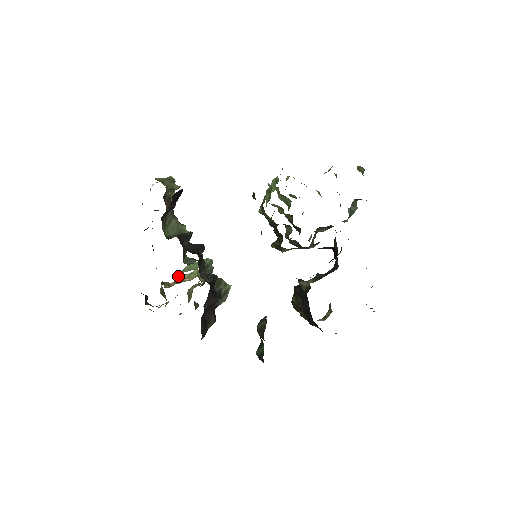
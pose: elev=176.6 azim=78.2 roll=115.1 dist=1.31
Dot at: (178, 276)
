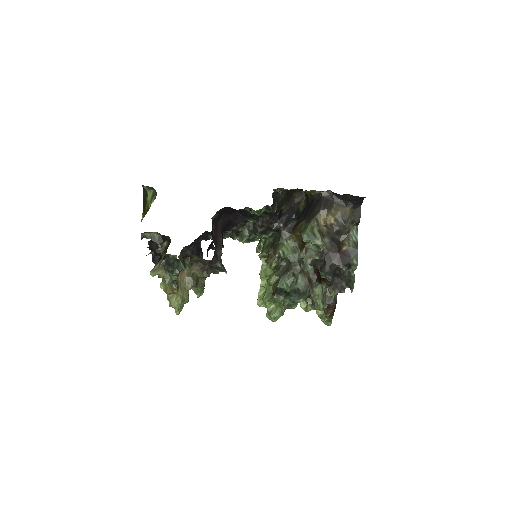
Dot at: occluded
